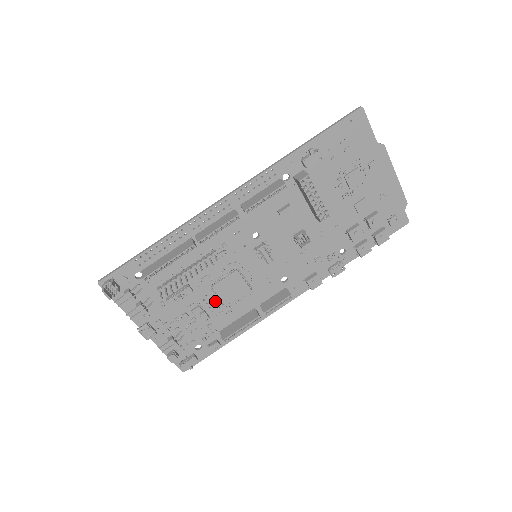
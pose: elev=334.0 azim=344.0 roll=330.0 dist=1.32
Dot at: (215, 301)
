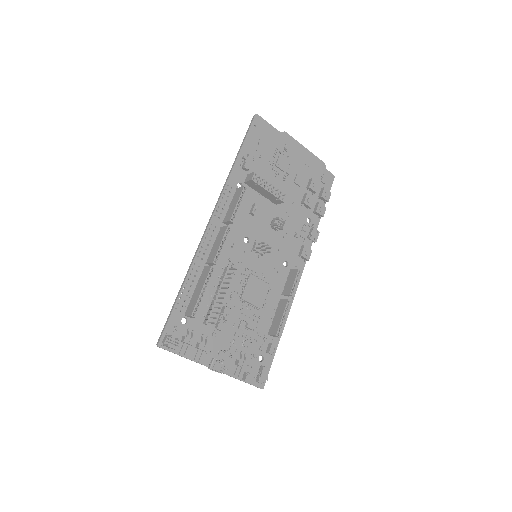
Dot at: (250, 310)
